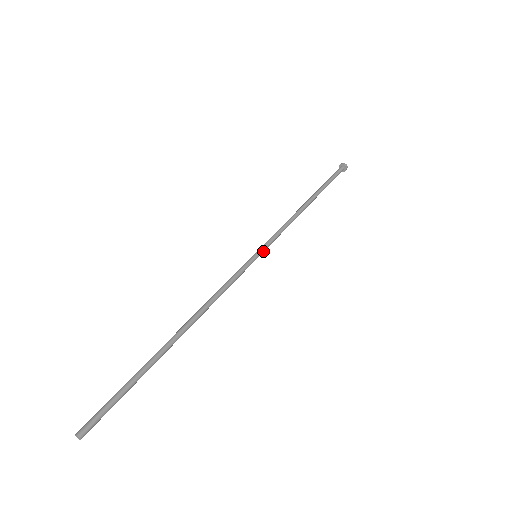
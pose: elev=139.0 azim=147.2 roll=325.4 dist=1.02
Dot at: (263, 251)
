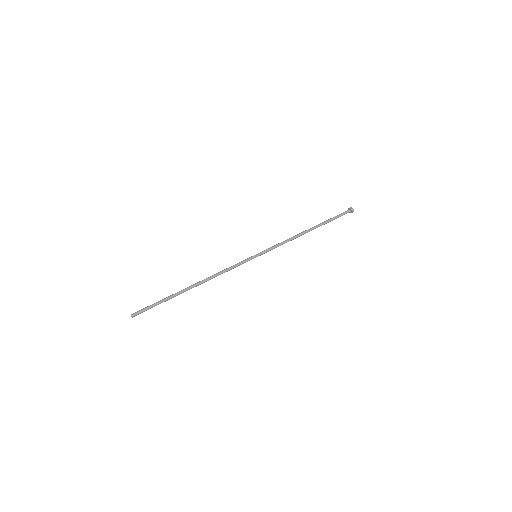
Dot at: (262, 254)
